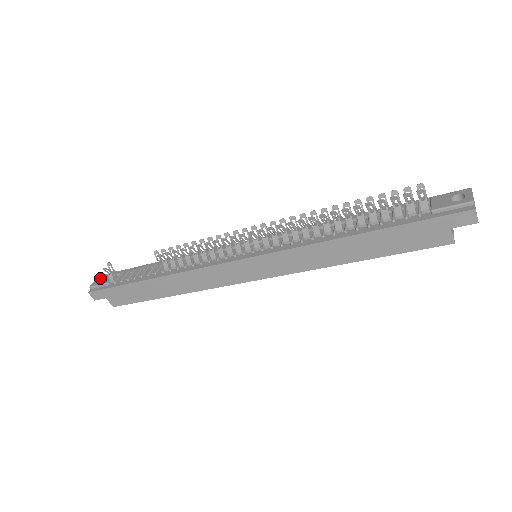
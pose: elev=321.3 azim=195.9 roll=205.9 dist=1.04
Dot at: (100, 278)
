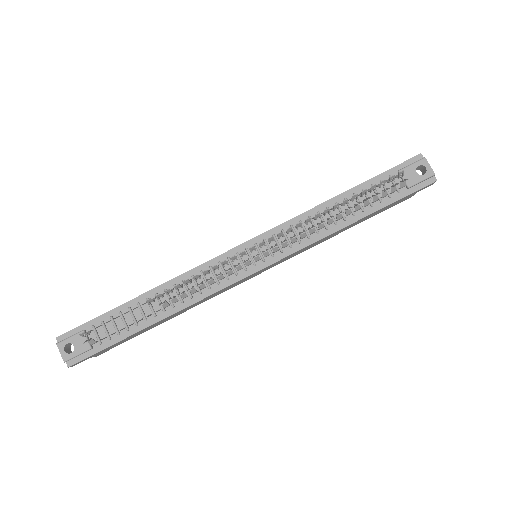
Dot at: (65, 346)
